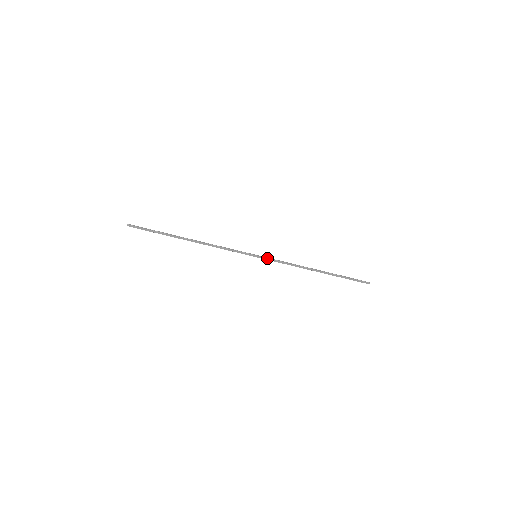
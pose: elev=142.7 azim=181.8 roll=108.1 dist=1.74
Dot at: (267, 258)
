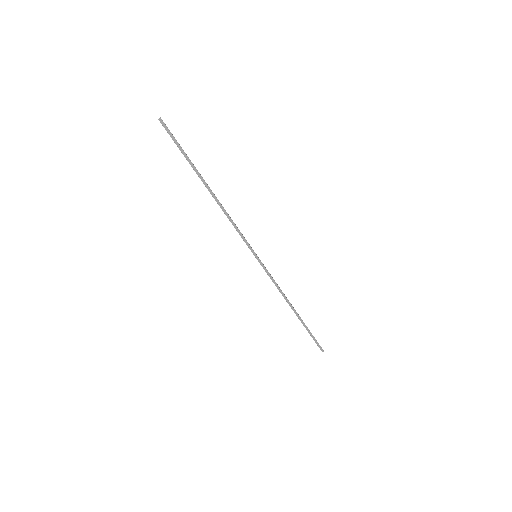
Dot at: occluded
